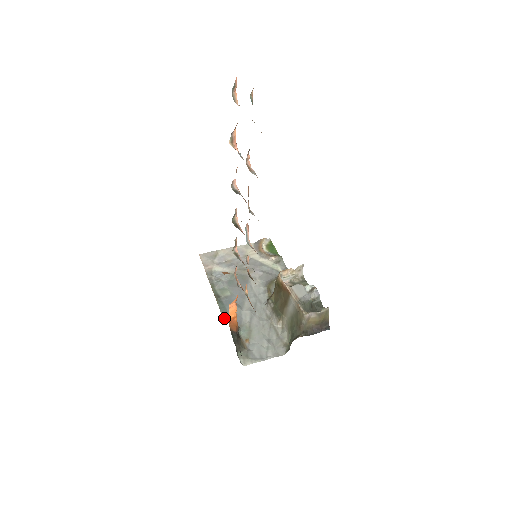
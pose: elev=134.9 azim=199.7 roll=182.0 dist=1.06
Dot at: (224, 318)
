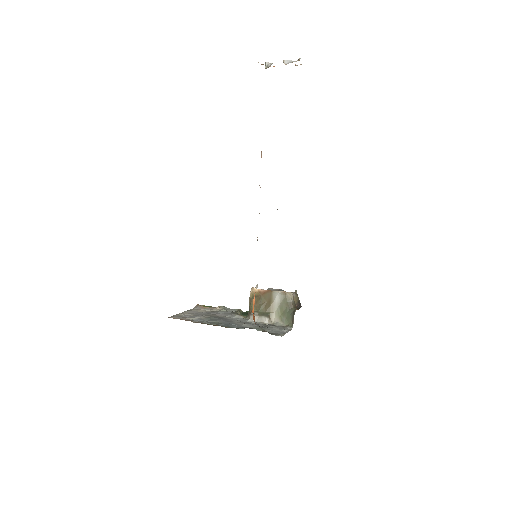
Dot at: (237, 328)
